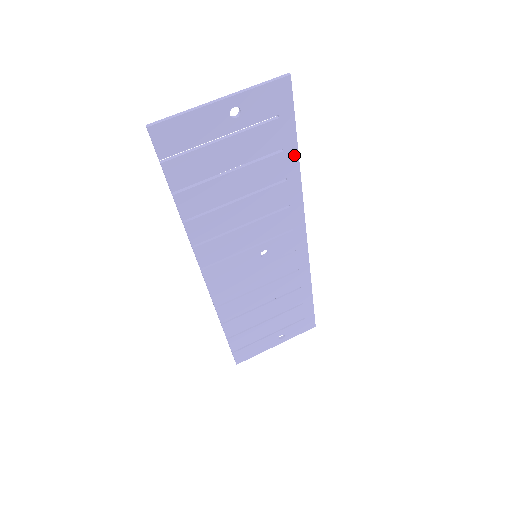
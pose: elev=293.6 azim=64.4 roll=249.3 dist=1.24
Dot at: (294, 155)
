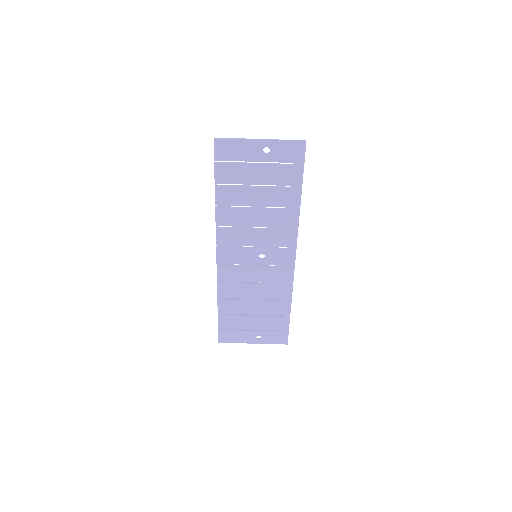
Dot at: (298, 194)
